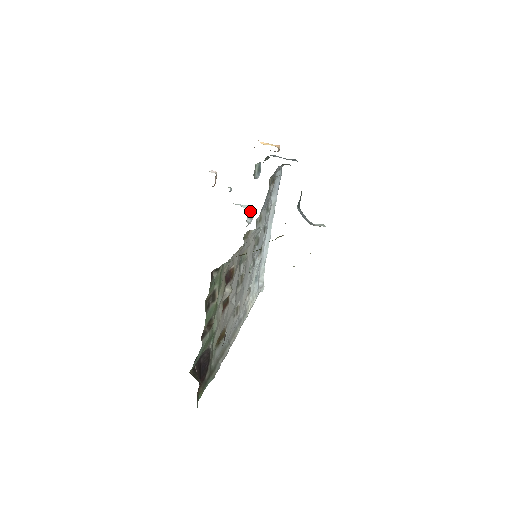
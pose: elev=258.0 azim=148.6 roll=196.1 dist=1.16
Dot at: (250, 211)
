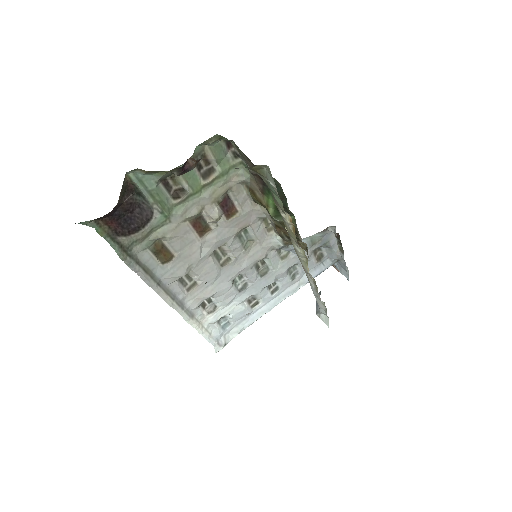
Dot at: occluded
